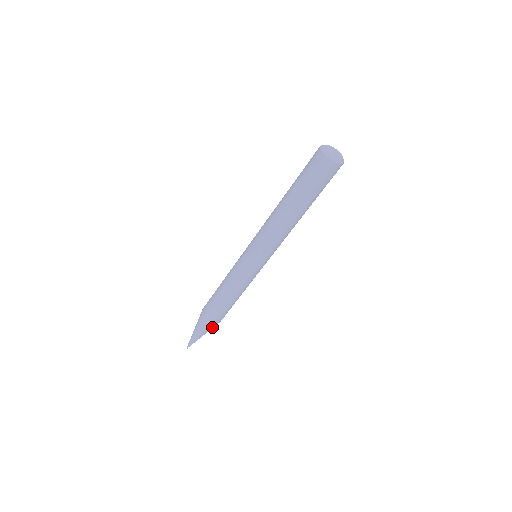
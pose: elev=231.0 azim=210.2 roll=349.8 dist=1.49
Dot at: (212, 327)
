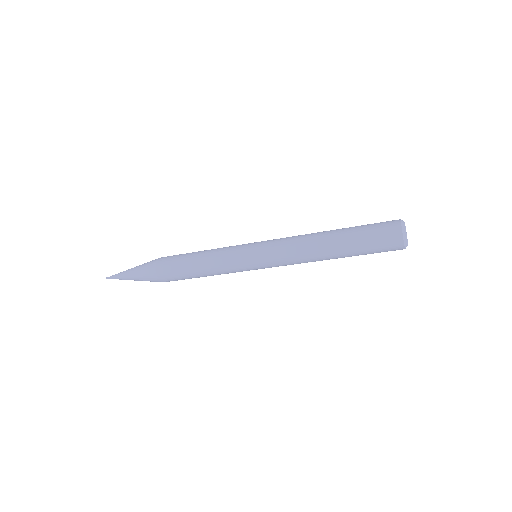
Dot at: (155, 281)
